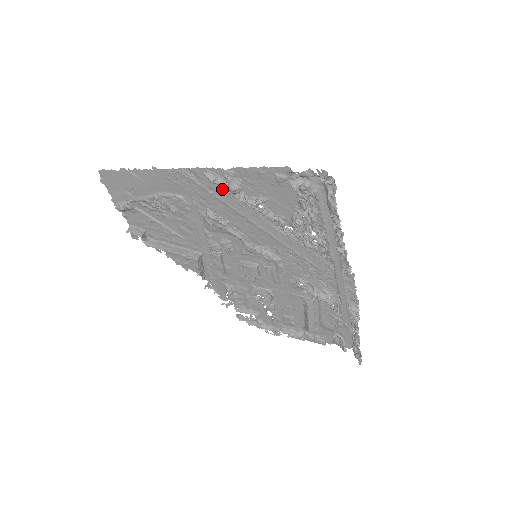
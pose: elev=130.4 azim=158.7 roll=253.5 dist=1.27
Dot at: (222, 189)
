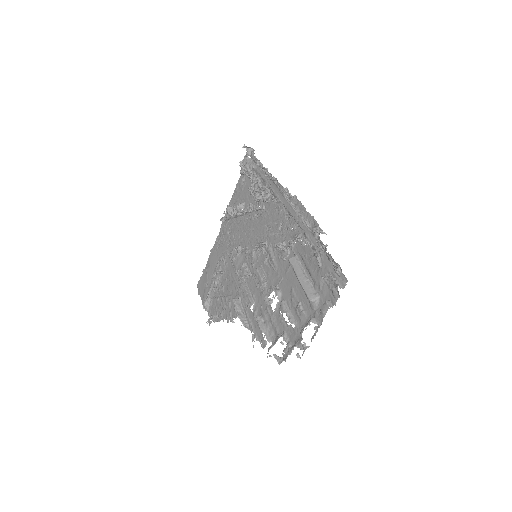
Dot at: (231, 225)
